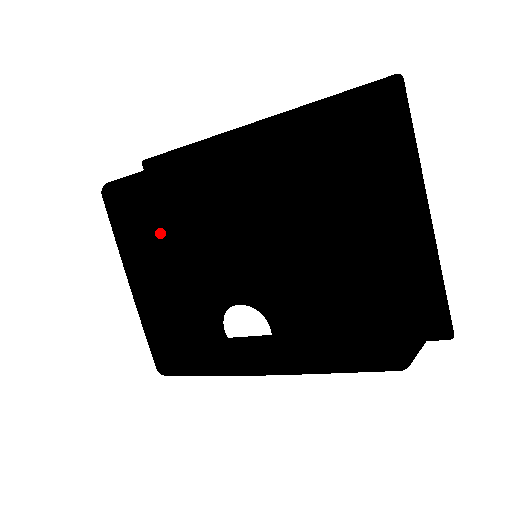
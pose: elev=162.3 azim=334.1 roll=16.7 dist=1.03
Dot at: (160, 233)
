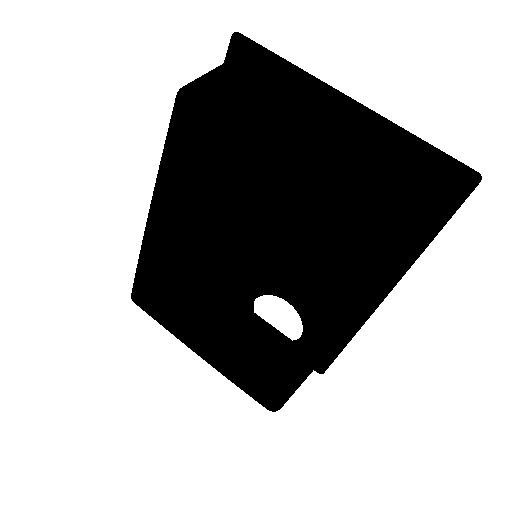
Dot at: (175, 296)
